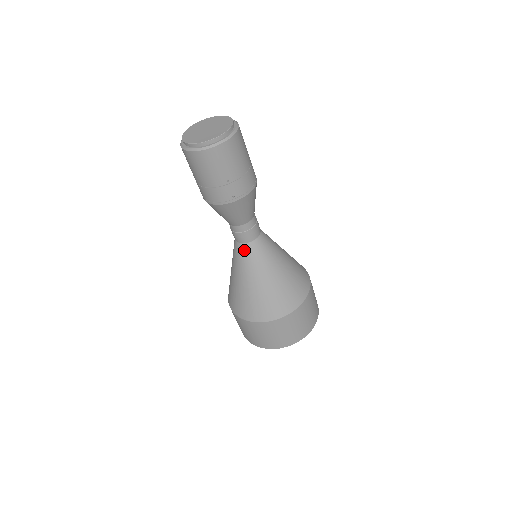
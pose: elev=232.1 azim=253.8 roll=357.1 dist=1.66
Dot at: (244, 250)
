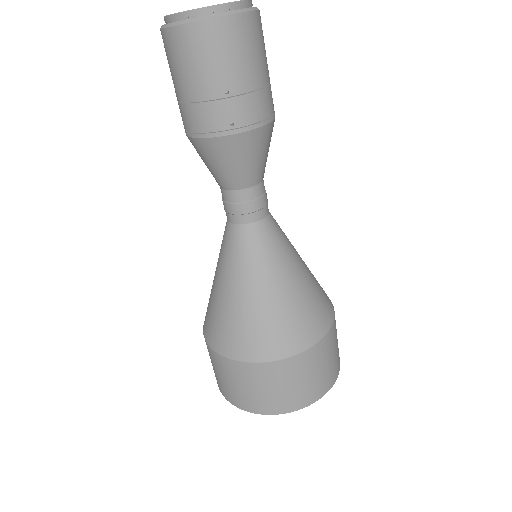
Dot at: (238, 236)
